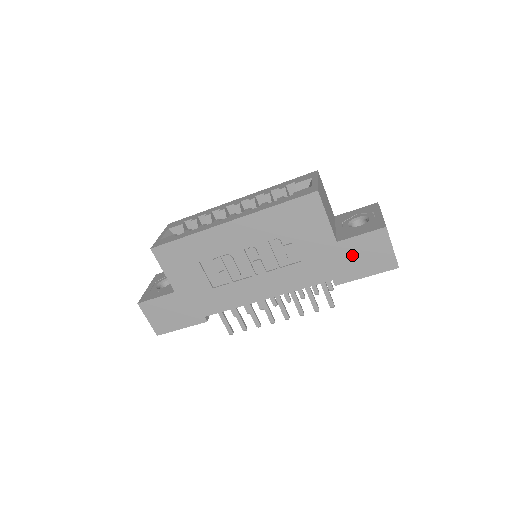
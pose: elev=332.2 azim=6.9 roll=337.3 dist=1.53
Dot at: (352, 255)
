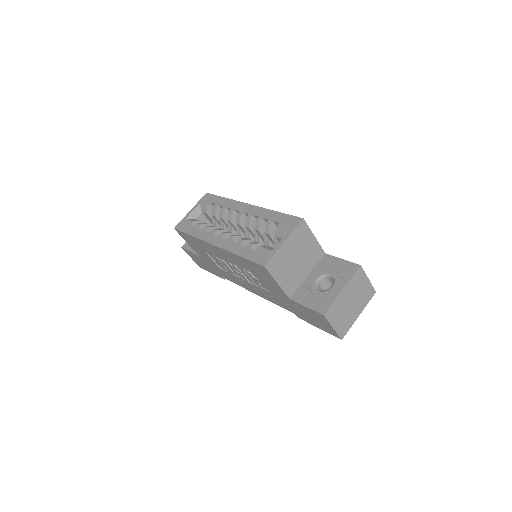
Dot at: (304, 312)
